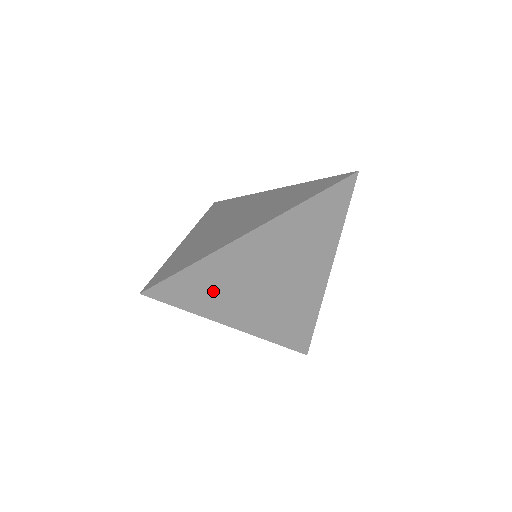
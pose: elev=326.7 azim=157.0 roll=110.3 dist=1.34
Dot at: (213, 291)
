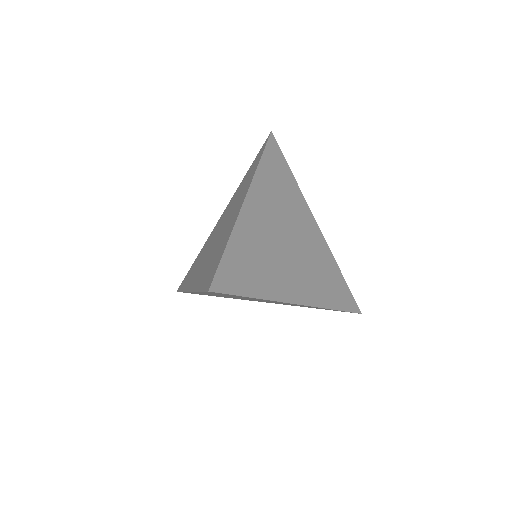
Dot at: occluded
